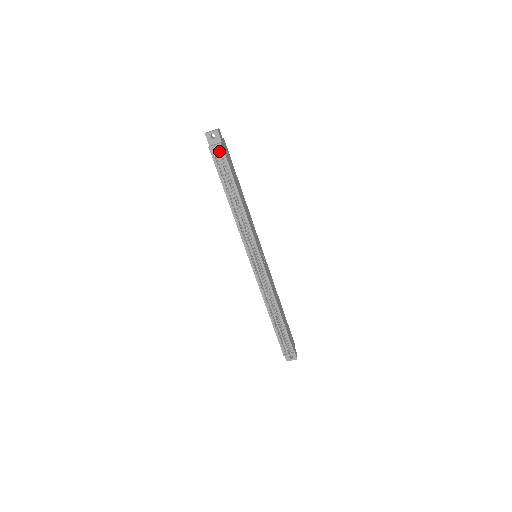
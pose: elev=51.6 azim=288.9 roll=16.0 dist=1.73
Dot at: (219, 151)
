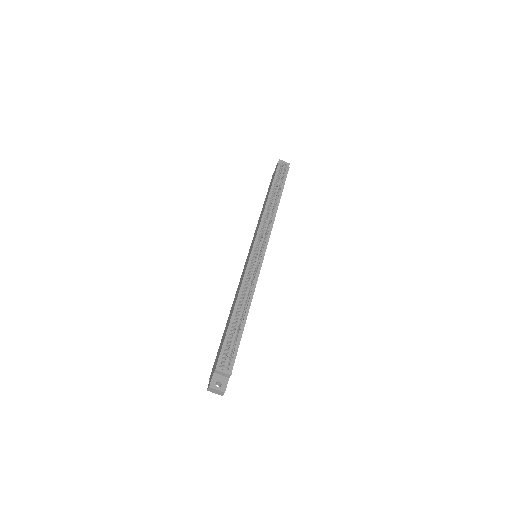
Dot at: occluded
